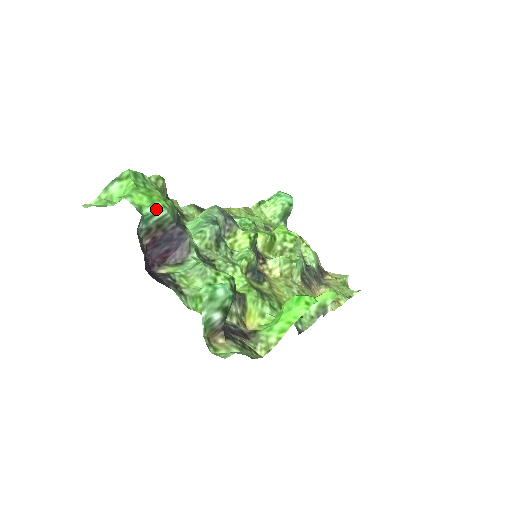
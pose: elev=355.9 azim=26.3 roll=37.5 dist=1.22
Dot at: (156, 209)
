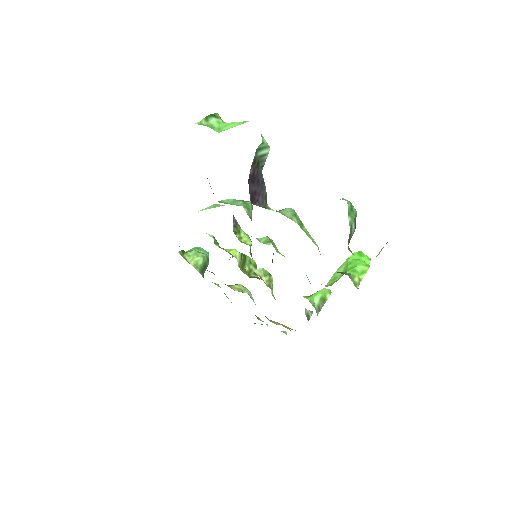
Dot at: (267, 143)
